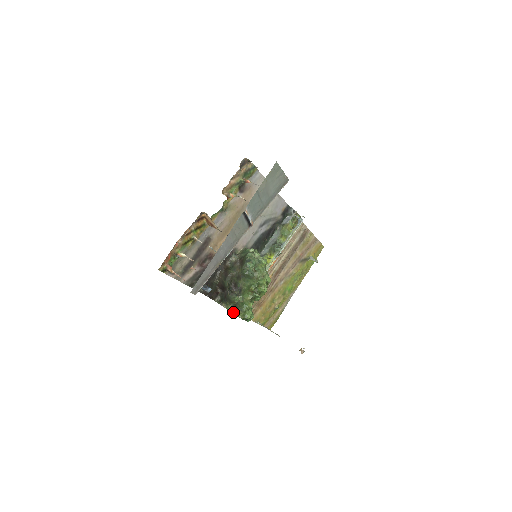
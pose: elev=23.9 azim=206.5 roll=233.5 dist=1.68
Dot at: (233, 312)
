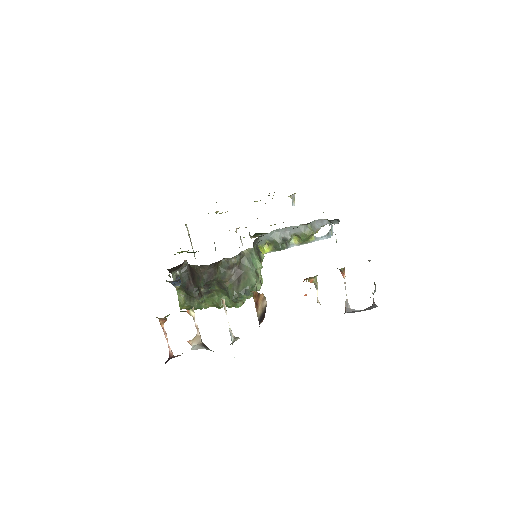
Dot at: (182, 307)
